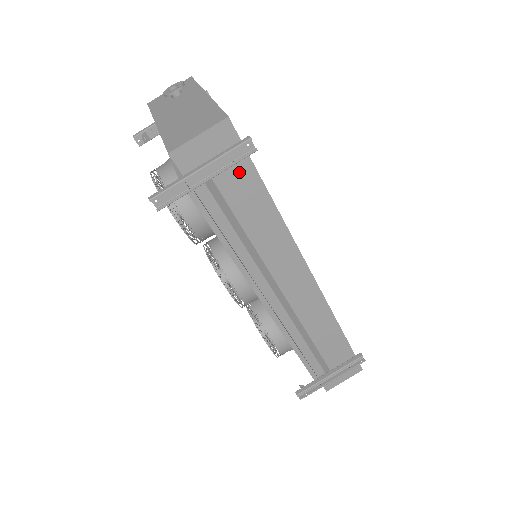
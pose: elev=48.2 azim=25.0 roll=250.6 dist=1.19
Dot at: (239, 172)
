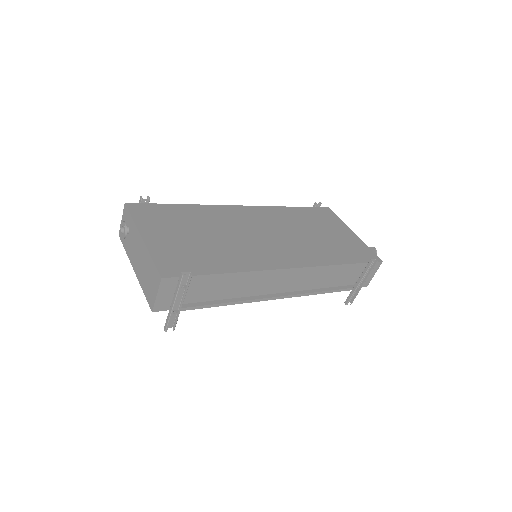
Dot at: (194, 284)
